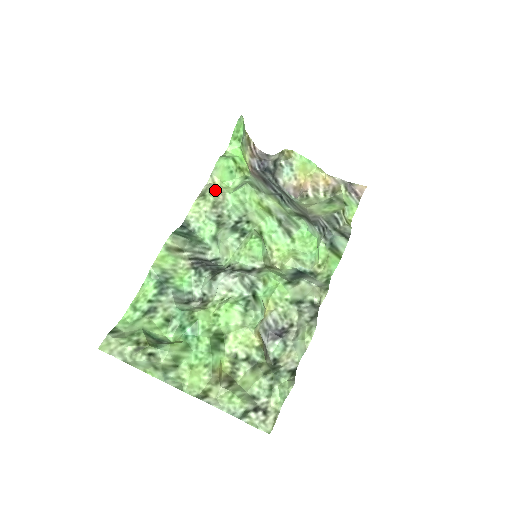
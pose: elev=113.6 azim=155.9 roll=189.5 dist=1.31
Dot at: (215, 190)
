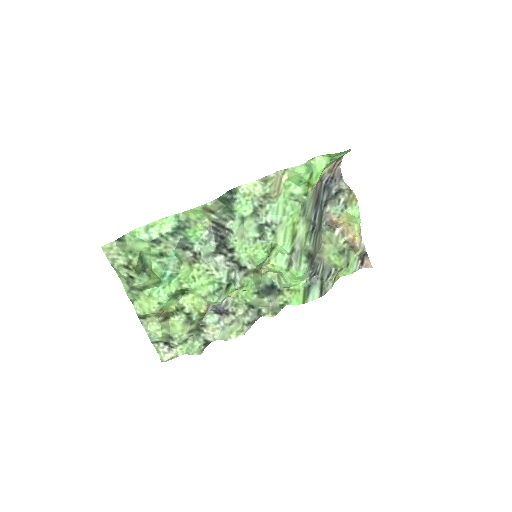
Dot at: (277, 185)
